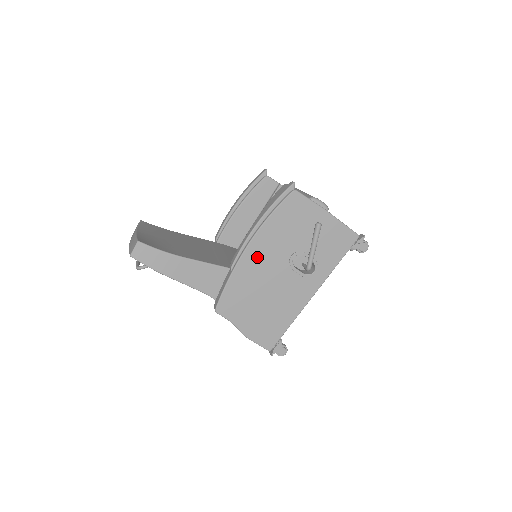
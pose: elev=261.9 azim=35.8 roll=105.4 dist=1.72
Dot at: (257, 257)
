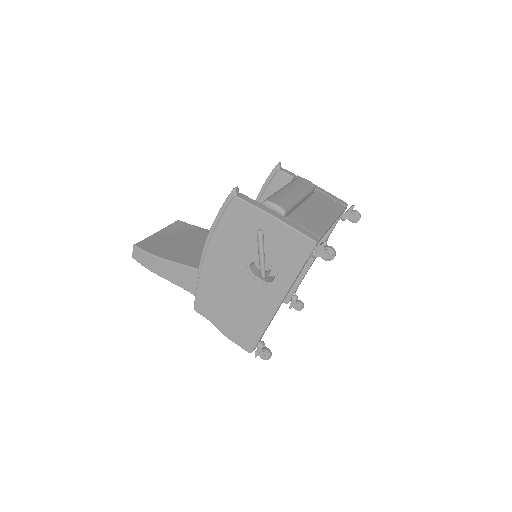
Dot at: (216, 262)
